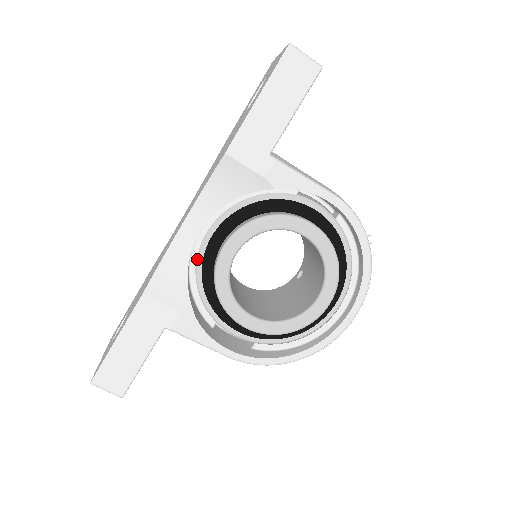
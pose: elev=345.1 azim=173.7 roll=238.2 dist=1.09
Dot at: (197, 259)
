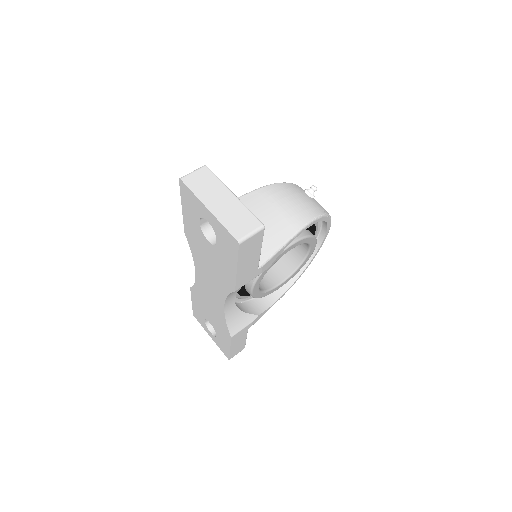
Dot at: (235, 297)
